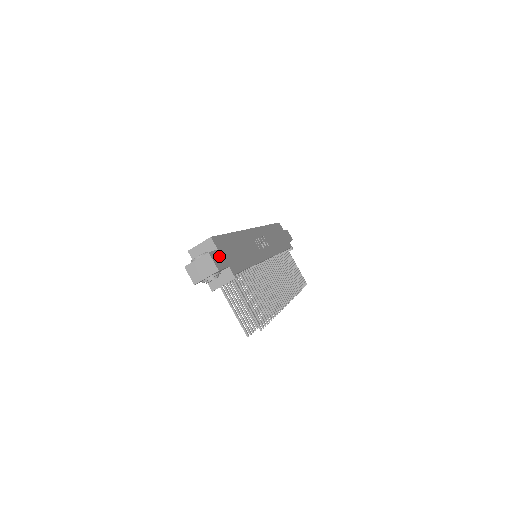
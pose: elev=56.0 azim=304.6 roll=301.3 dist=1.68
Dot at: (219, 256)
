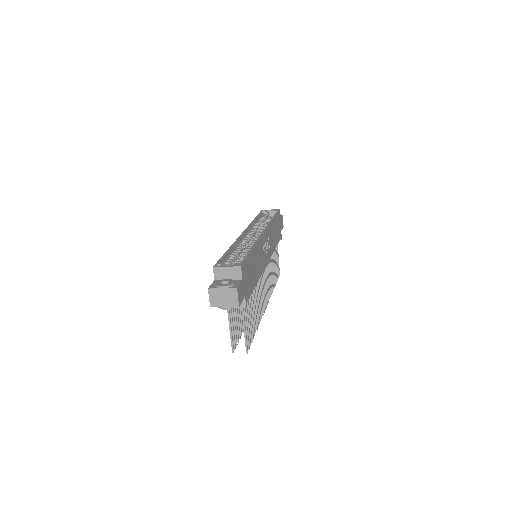
Dot at: (242, 288)
